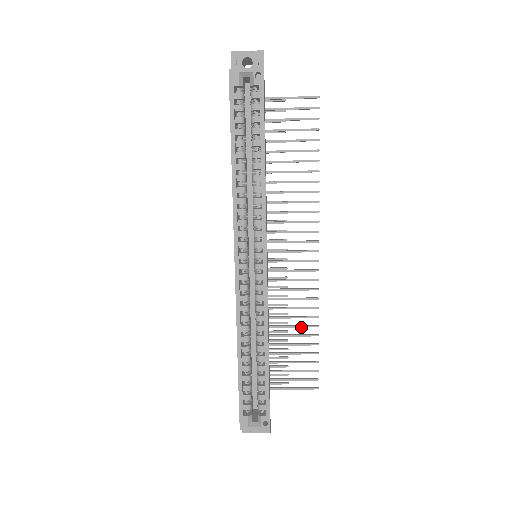
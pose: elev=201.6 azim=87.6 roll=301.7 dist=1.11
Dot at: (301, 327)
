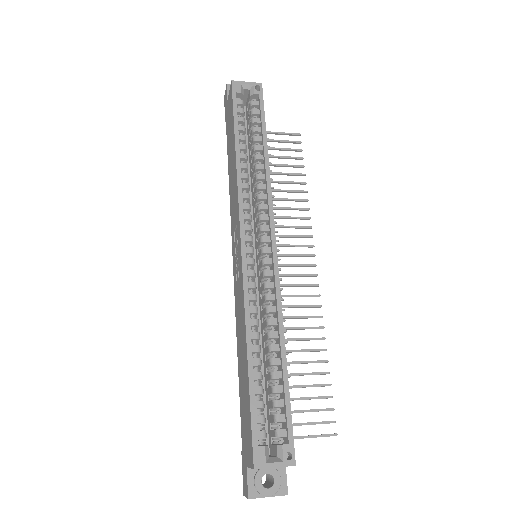
Dot at: (307, 351)
